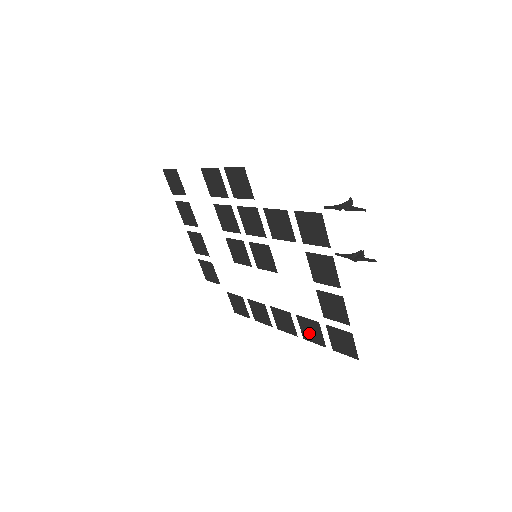
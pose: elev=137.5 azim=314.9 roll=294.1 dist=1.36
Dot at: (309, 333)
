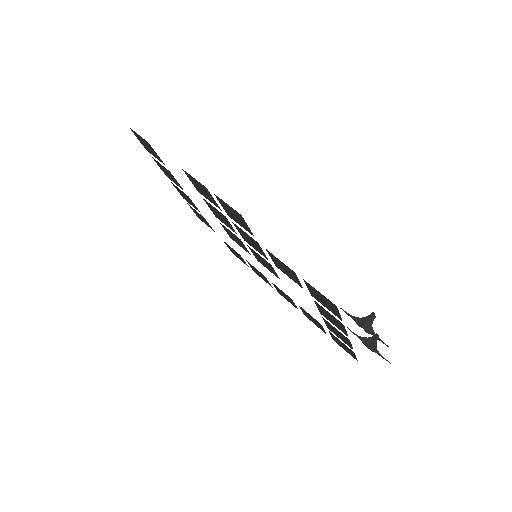
Dot at: (311, 319)
